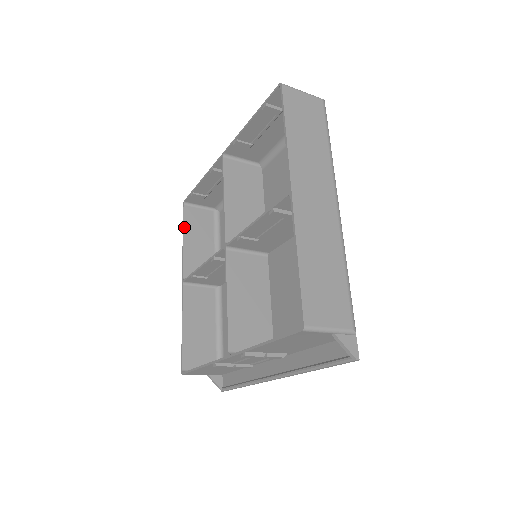
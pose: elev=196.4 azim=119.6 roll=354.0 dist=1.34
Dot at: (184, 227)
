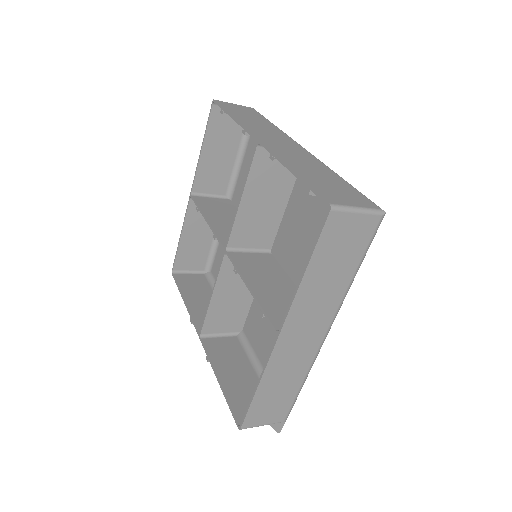
Dot at: (206, 134)
